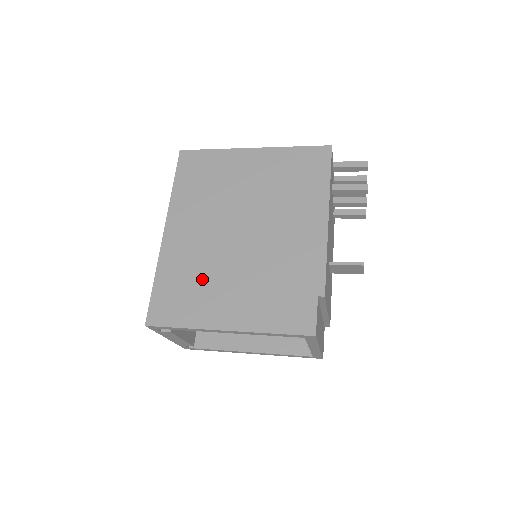
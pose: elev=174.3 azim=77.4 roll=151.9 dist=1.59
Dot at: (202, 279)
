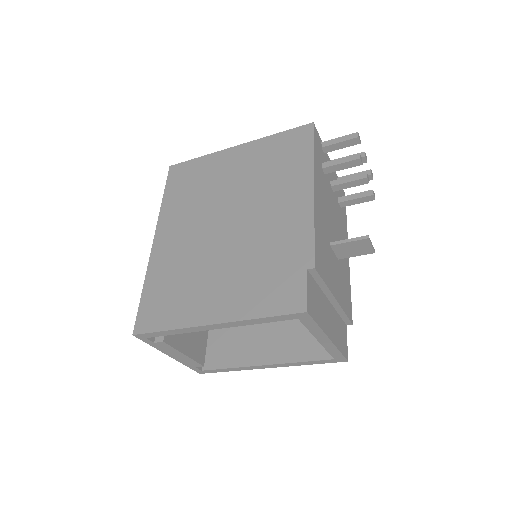
Dot at: (188, 278)
